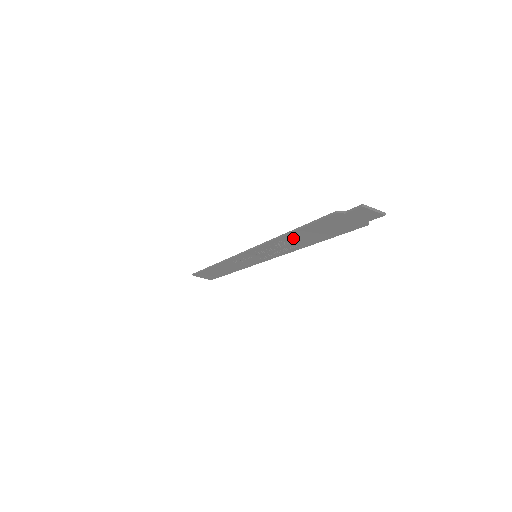
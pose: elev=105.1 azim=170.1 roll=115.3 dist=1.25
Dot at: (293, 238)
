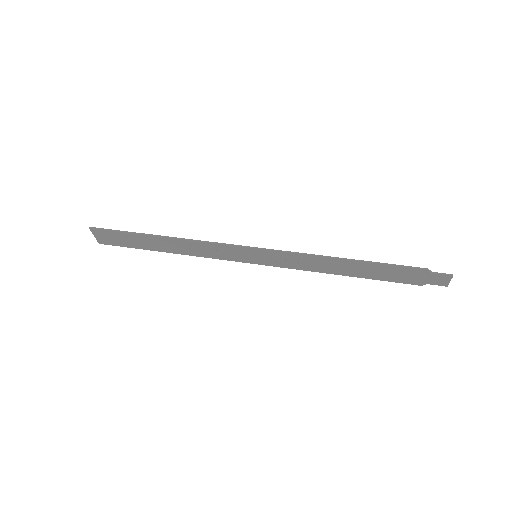
Dot at: (344, 264)
